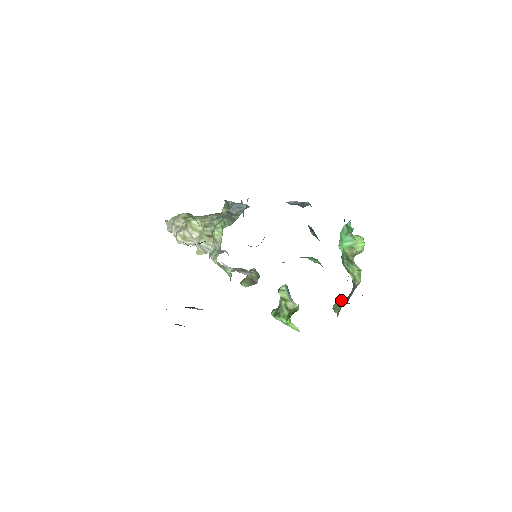
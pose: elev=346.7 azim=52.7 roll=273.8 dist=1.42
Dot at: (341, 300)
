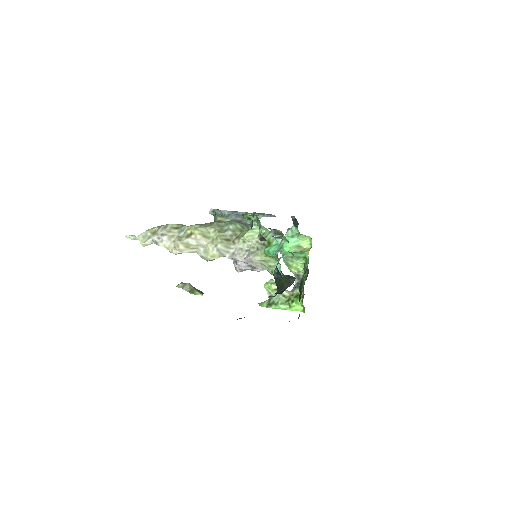
Dot at: occluded
